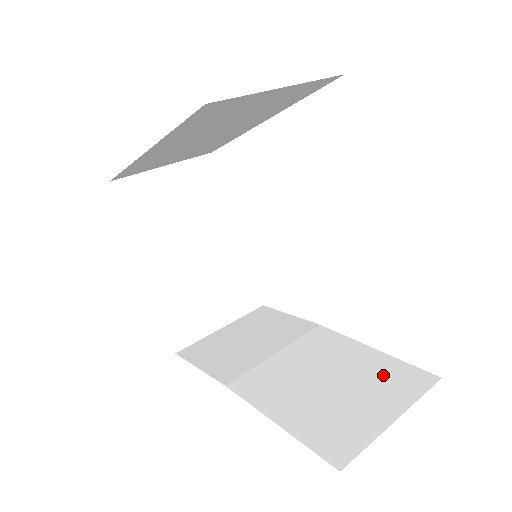
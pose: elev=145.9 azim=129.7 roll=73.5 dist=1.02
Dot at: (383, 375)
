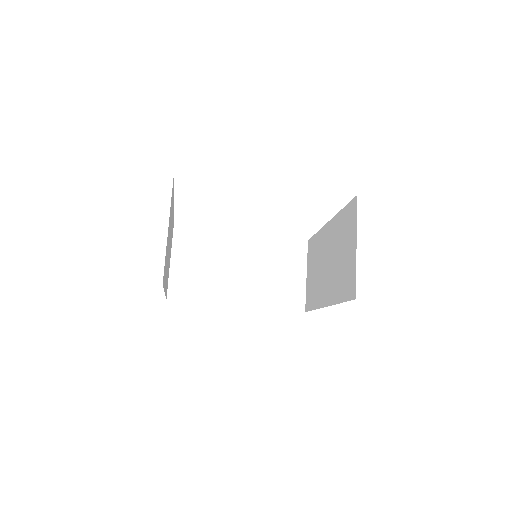
Dot at: (288, 253)
